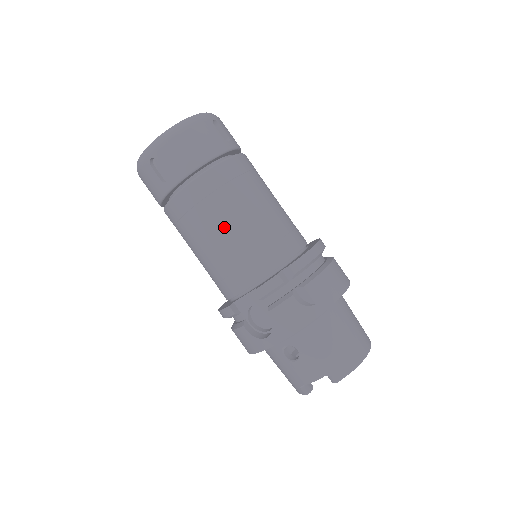
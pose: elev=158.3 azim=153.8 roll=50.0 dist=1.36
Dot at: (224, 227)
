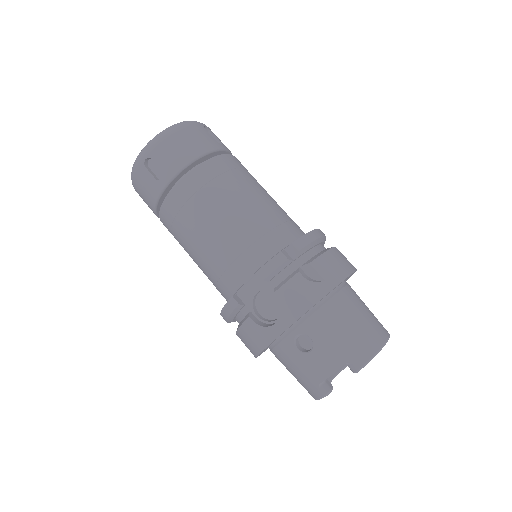
Dot at: (221, 214)
